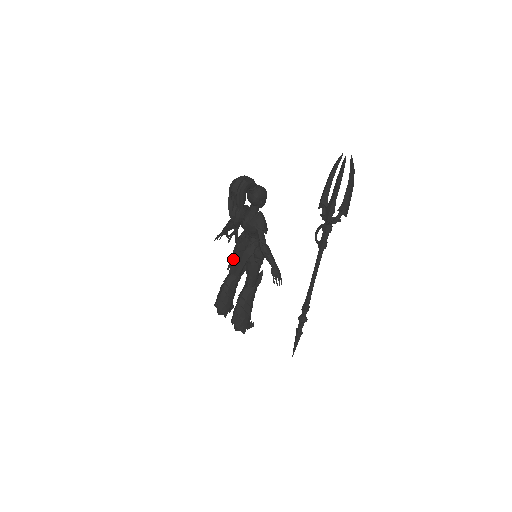
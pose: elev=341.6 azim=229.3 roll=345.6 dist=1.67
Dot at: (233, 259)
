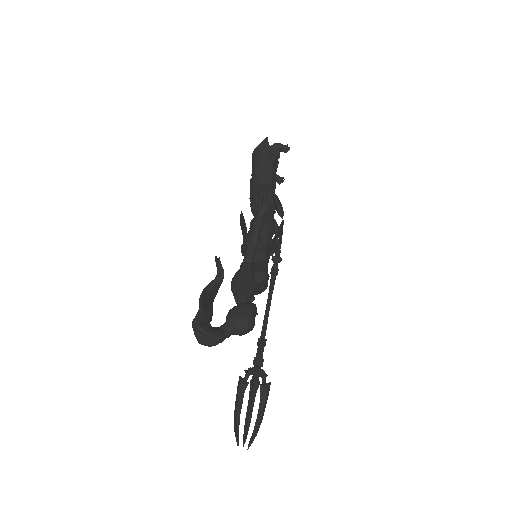
Dot at: (243, 227)
